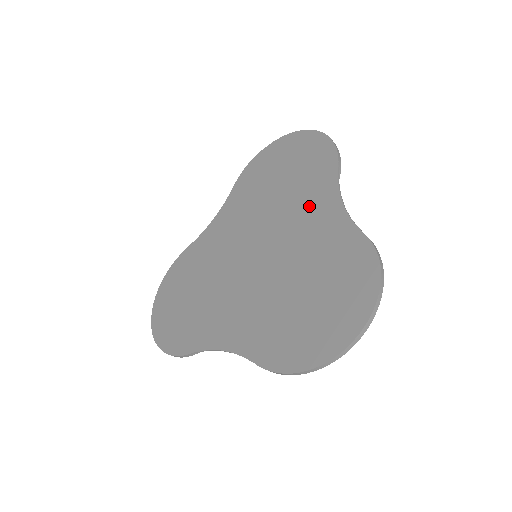
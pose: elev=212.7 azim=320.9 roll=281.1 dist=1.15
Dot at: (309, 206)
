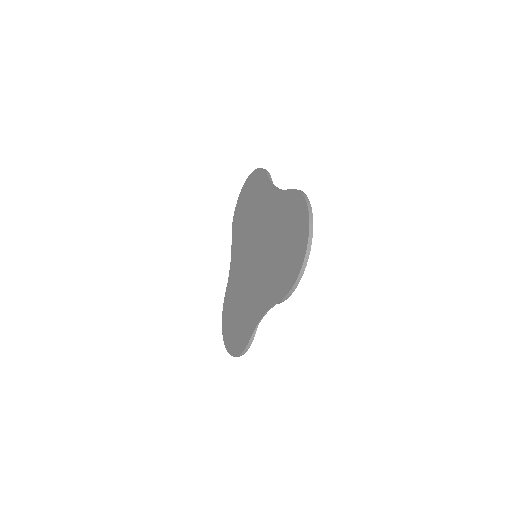
Dot at: (265, 206)
